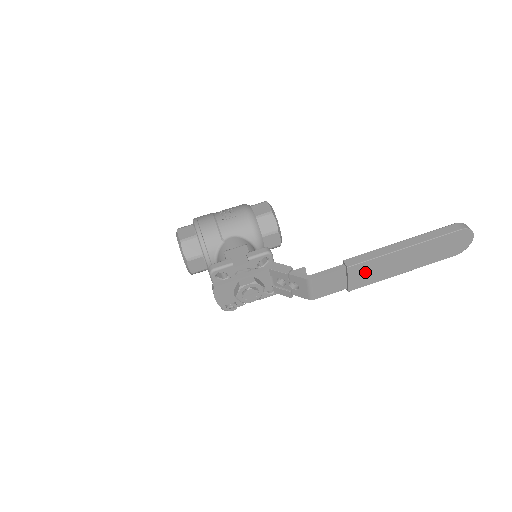
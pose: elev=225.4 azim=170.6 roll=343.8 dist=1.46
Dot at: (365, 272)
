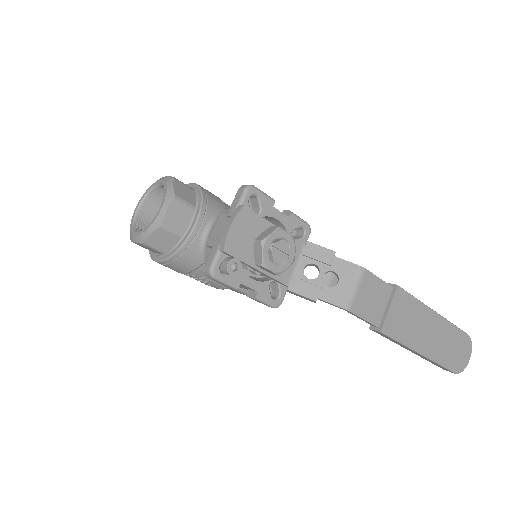
Dot at: (403, 313)
